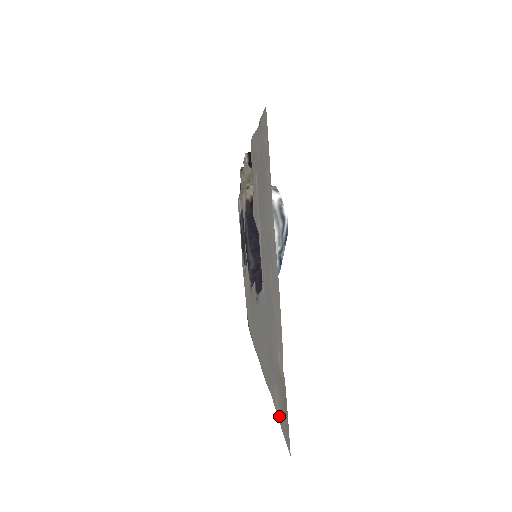
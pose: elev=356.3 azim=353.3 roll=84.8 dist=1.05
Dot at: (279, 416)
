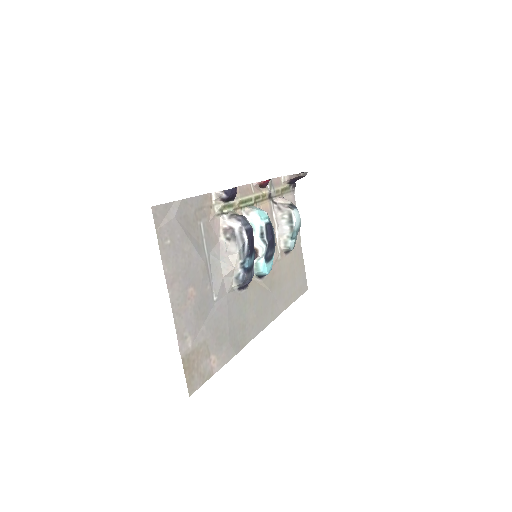
Dot at: (211, 372)
